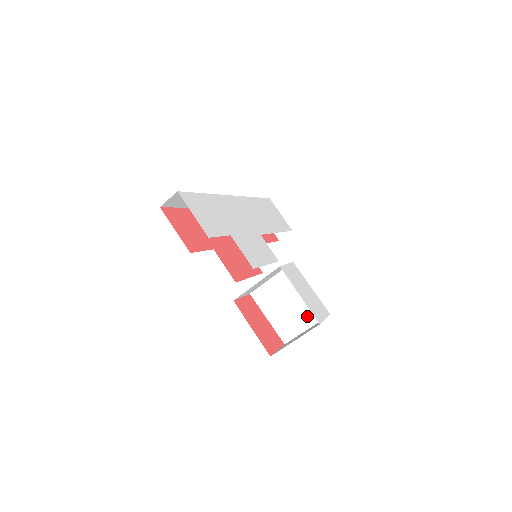
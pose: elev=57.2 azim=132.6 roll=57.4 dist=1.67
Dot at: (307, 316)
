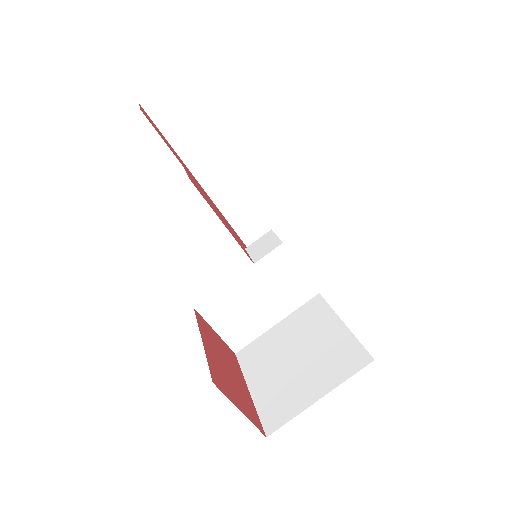
Dot at: (326, 371)
